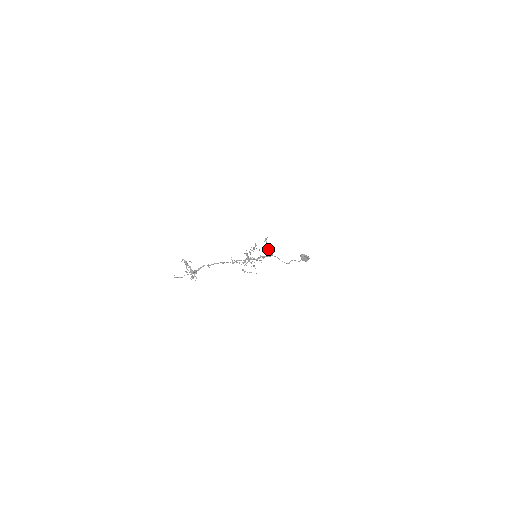
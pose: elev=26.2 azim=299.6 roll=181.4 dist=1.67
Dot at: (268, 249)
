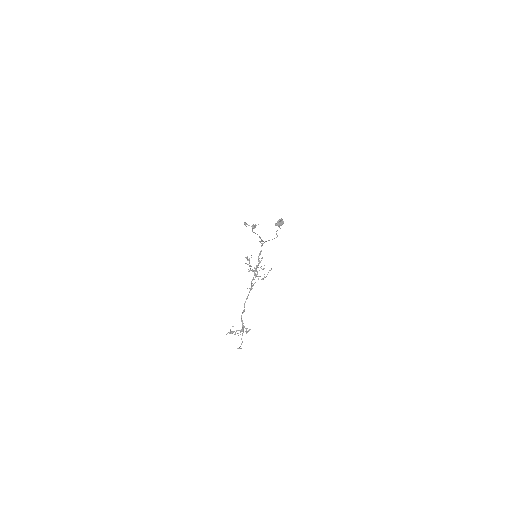
Dot at: occluded
